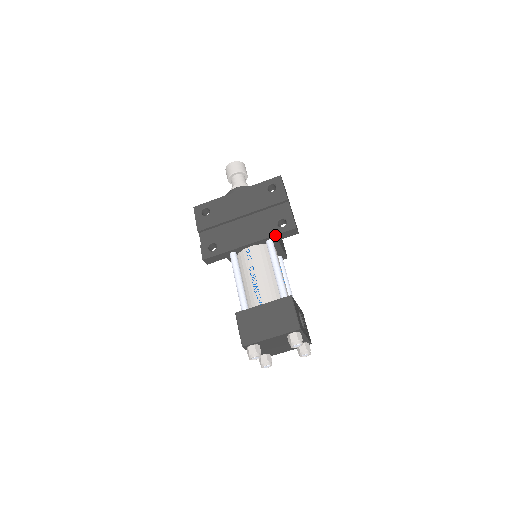
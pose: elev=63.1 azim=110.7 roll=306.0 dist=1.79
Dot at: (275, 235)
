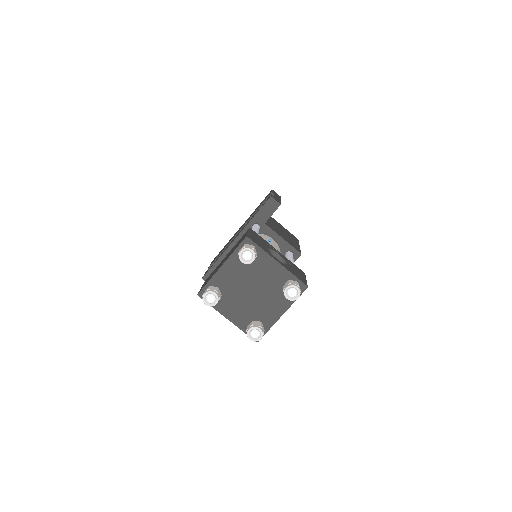
Dot at: (255, 215)
